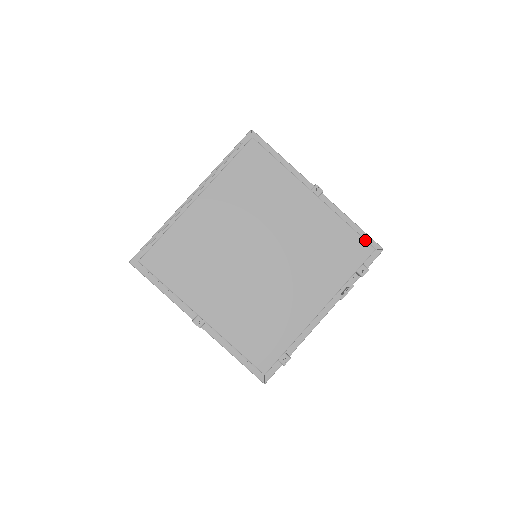
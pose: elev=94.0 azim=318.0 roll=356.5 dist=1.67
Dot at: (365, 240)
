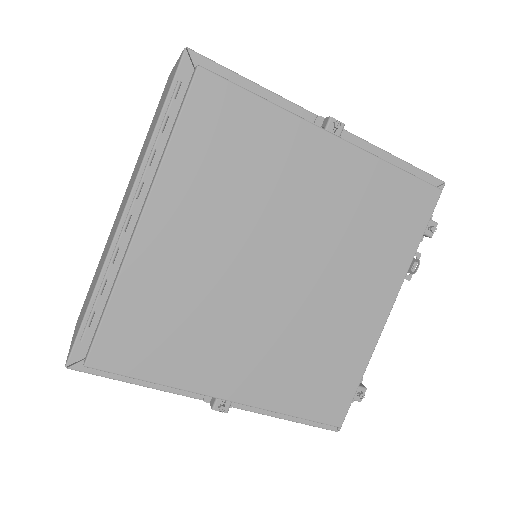
Dot at: (426, 182)
